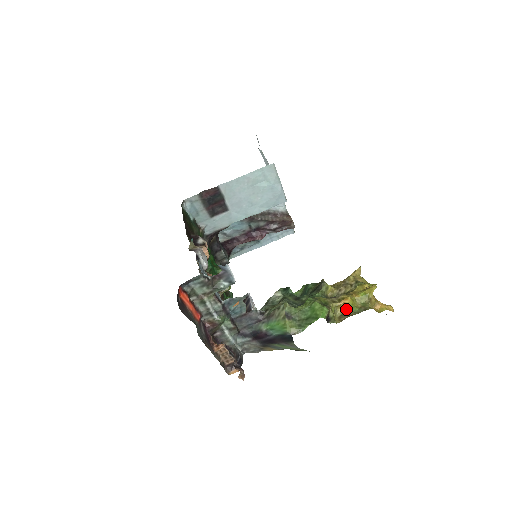
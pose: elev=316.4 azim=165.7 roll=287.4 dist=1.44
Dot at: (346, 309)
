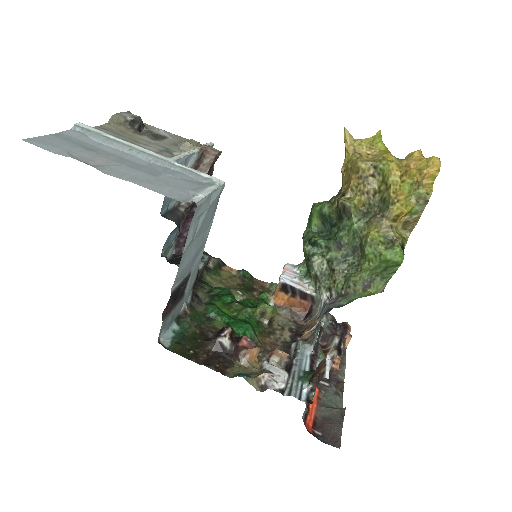
Dot at: (404, 216)
